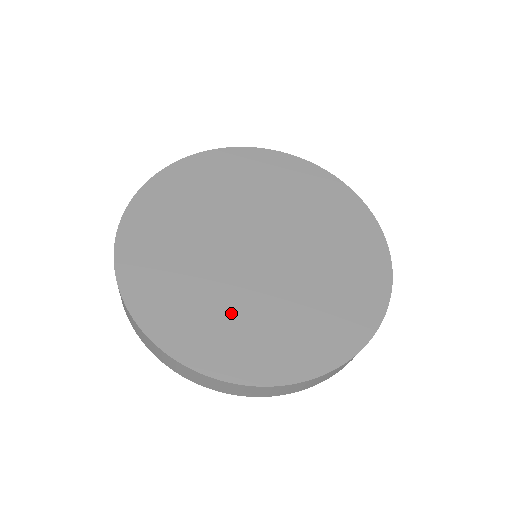
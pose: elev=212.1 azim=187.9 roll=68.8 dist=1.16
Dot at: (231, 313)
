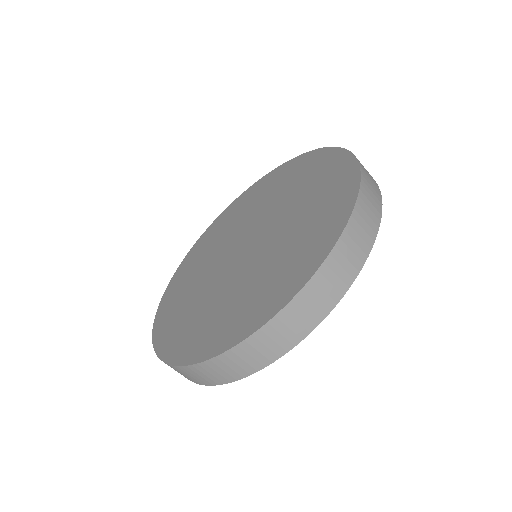
Dot at: (236, 297)
